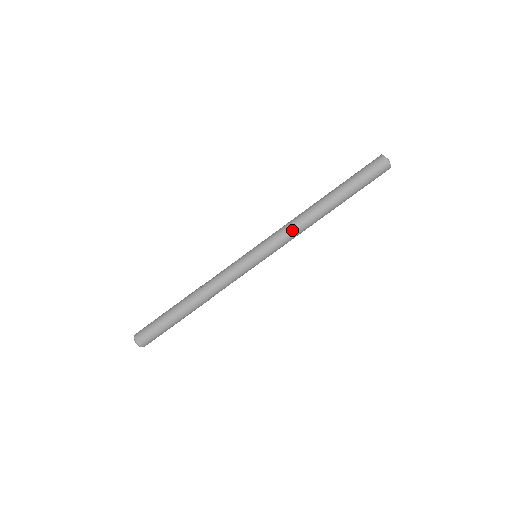
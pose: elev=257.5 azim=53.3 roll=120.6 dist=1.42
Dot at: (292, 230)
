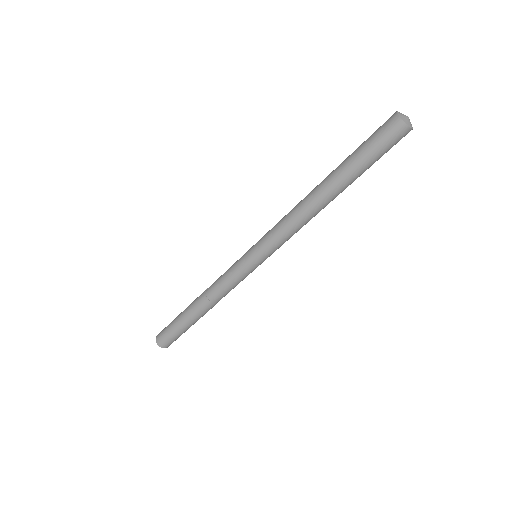
Dot at: occluded
